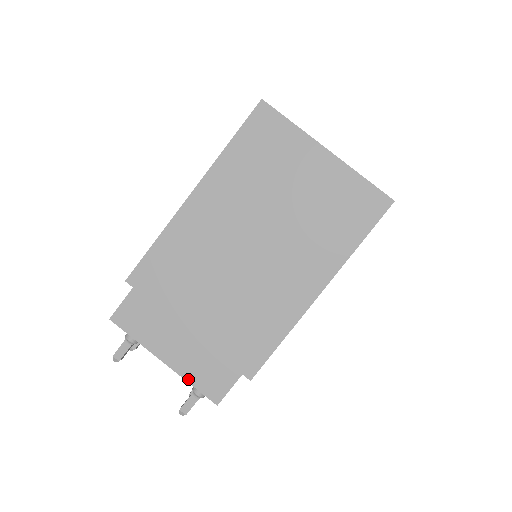
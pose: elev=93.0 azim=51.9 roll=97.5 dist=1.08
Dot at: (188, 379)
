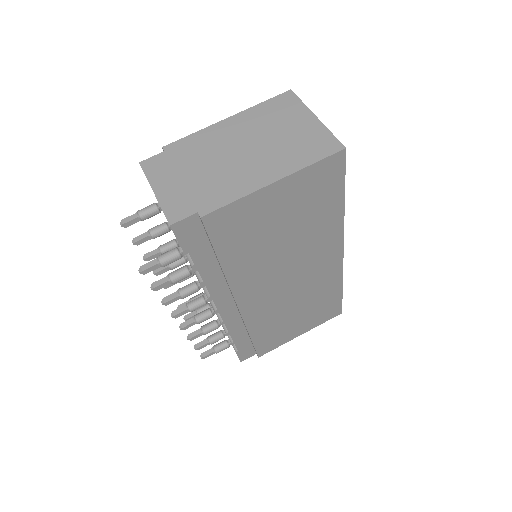
Dot at: (162, 205)
